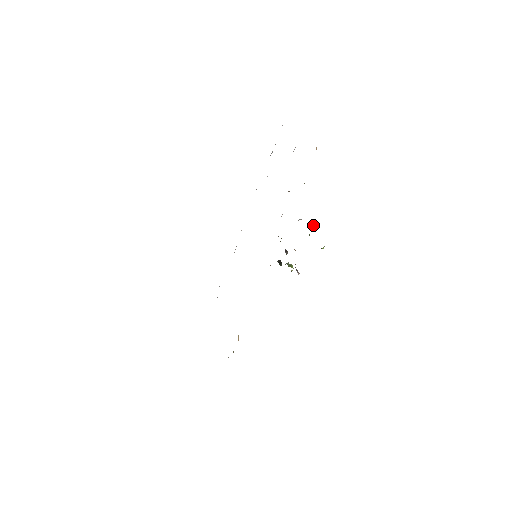
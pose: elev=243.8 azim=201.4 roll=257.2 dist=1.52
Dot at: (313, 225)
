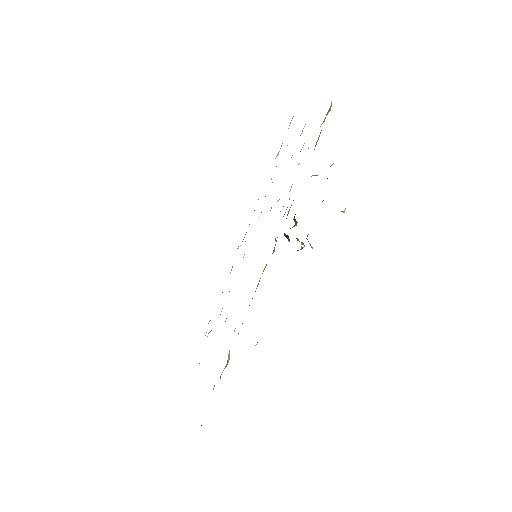
Dot at: occluded
